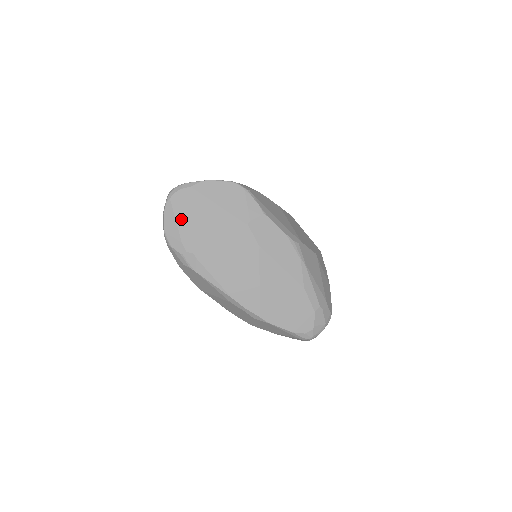
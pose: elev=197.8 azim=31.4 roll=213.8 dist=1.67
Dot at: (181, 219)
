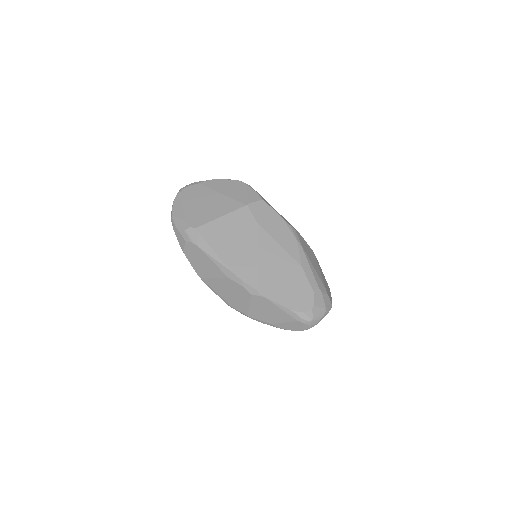
Dot at: (188, 205)
